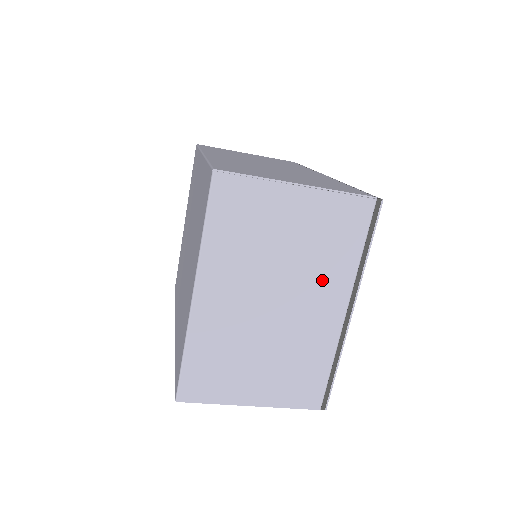
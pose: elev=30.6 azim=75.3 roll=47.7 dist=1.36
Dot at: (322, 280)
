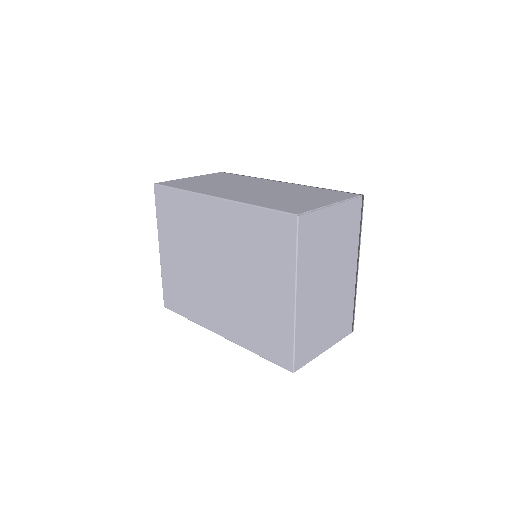
Dot at: (346, 256)
